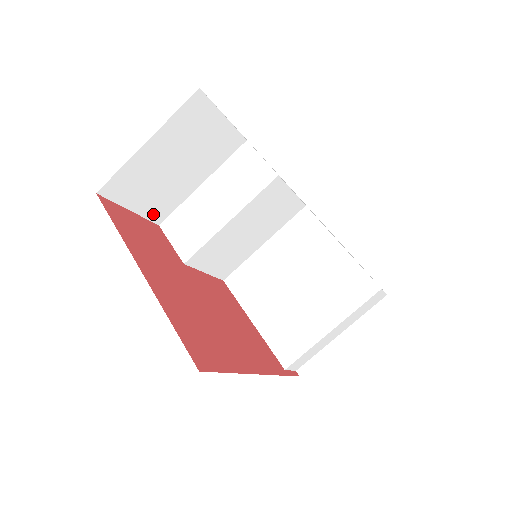
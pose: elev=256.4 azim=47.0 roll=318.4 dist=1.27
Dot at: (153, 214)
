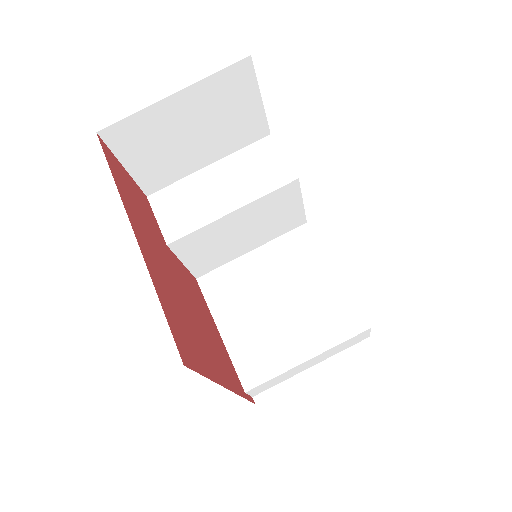
Dot at: (146, 181)
